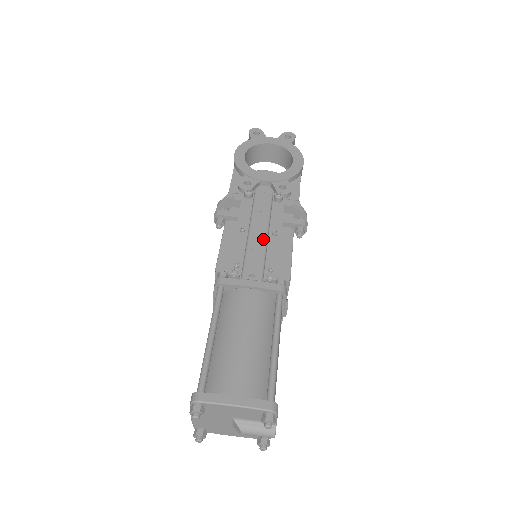
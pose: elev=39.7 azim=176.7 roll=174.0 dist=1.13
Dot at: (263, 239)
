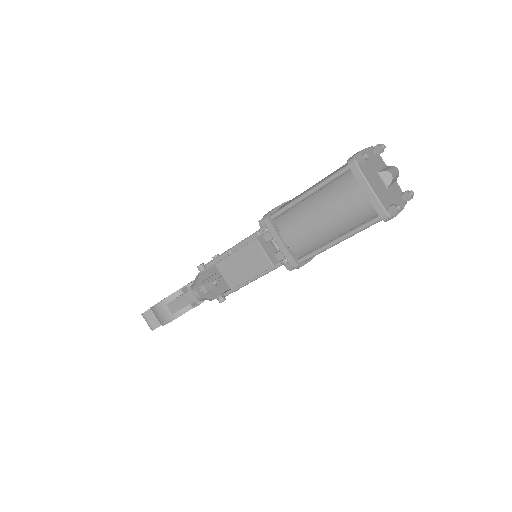
Dot at: occluded
